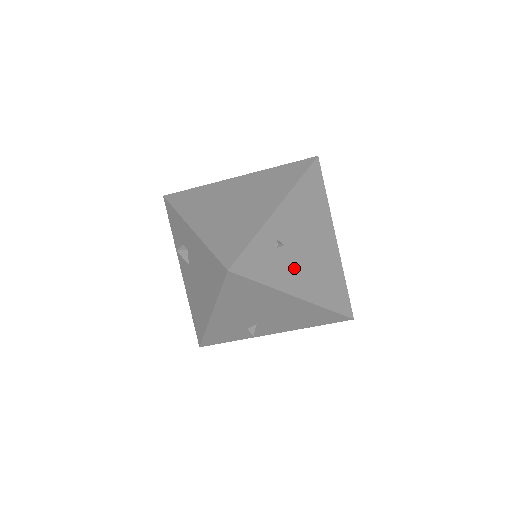
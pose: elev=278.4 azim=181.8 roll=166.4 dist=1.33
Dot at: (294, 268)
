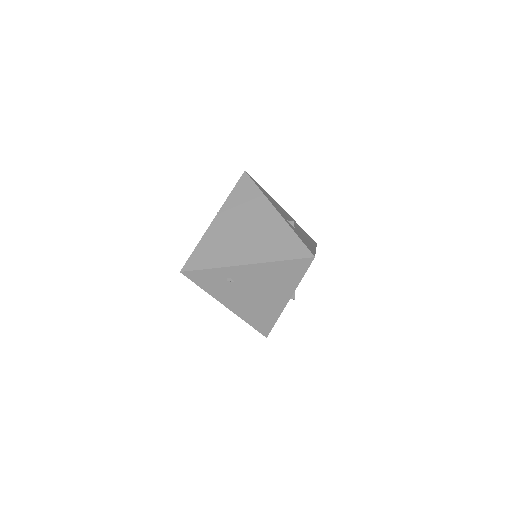
Dot at: (234, 295)
